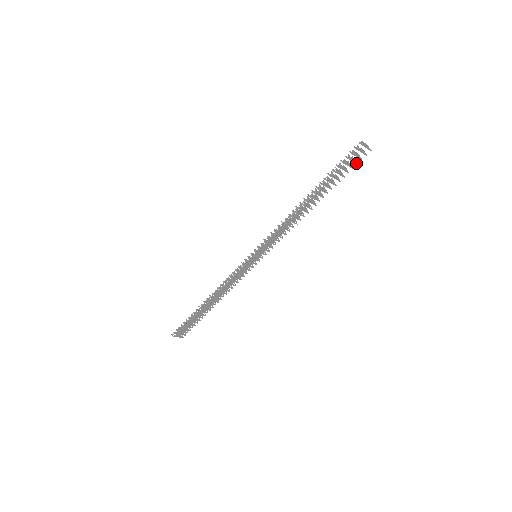
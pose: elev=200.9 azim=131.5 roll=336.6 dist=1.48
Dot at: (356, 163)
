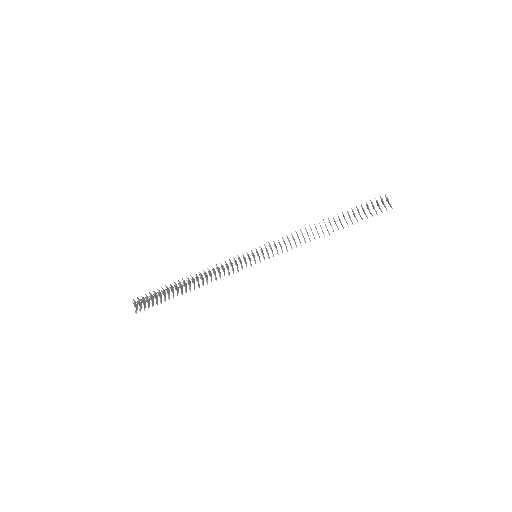
Dot at: (373, 207)
